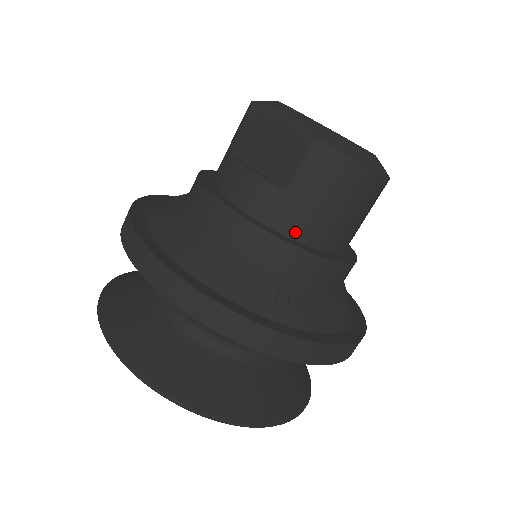
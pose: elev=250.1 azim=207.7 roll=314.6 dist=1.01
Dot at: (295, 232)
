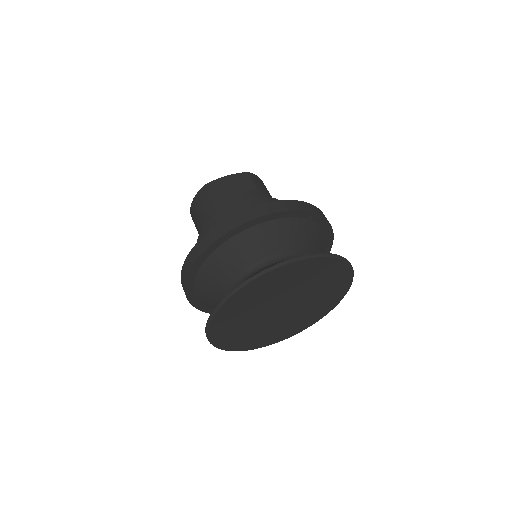
Dot at: occluded
